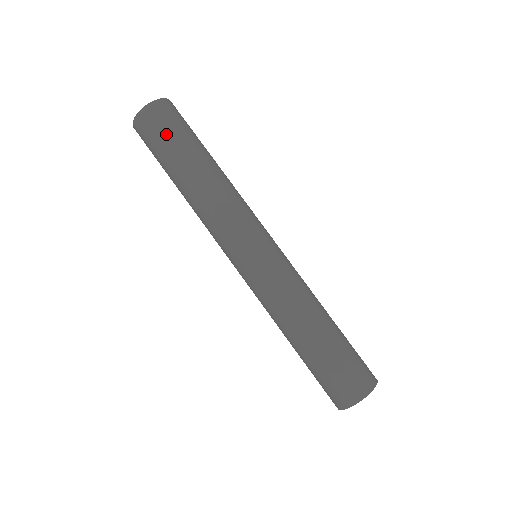
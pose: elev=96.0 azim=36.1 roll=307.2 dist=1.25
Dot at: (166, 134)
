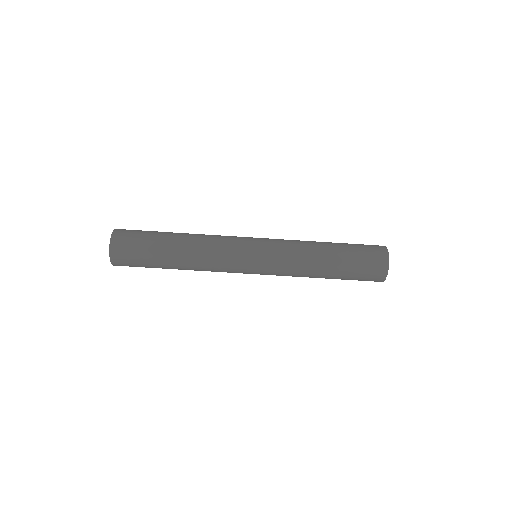
Dot at: (139, 262)
